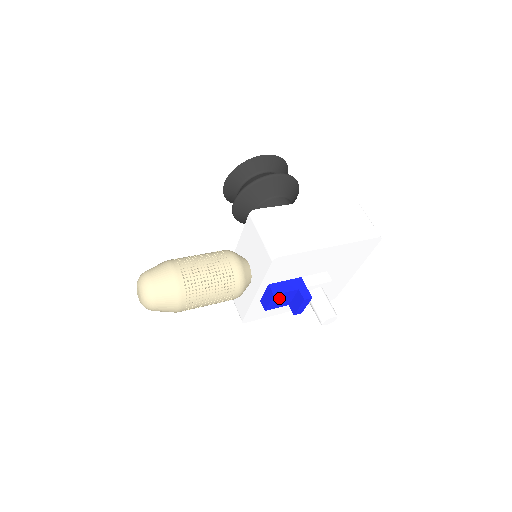
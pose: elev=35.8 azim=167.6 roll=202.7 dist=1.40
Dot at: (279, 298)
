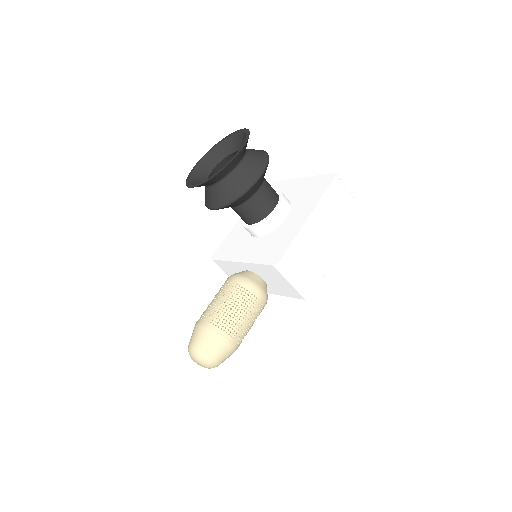
Dot at: occluded
